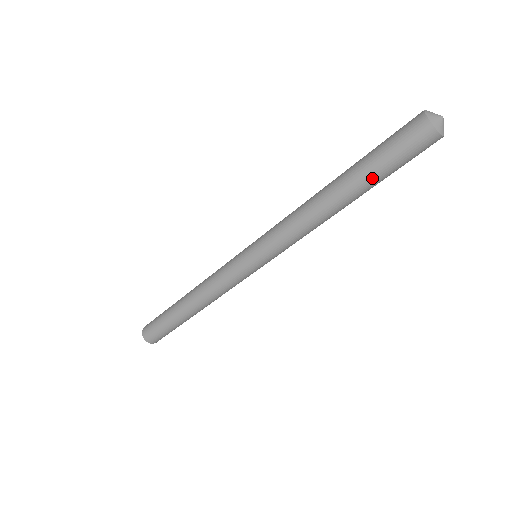
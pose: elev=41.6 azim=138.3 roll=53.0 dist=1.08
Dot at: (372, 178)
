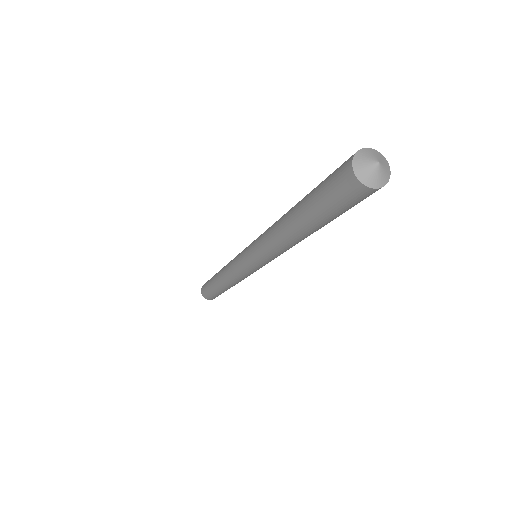
Dot at: (319, 220)
